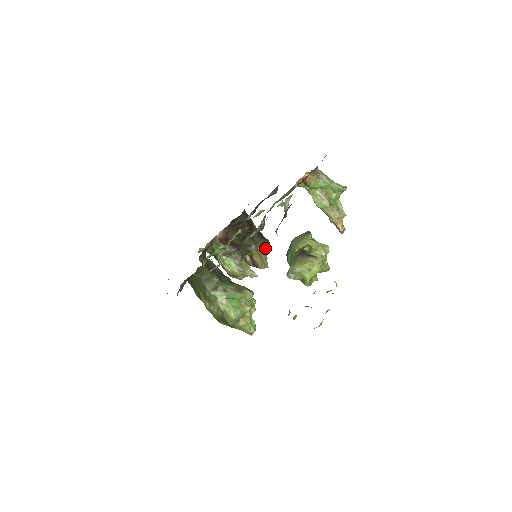
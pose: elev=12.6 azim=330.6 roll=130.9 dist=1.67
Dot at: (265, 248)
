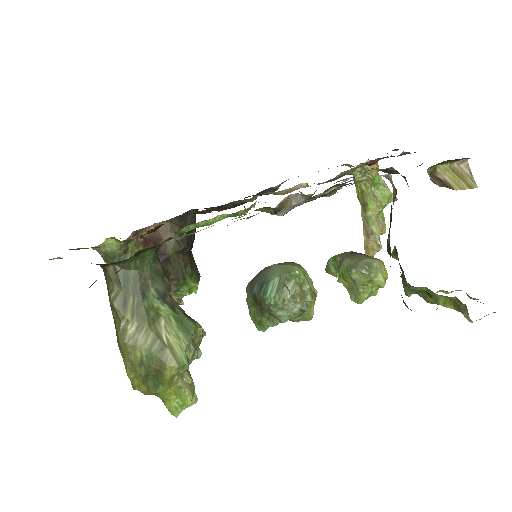
Dot at: (198, 280)
